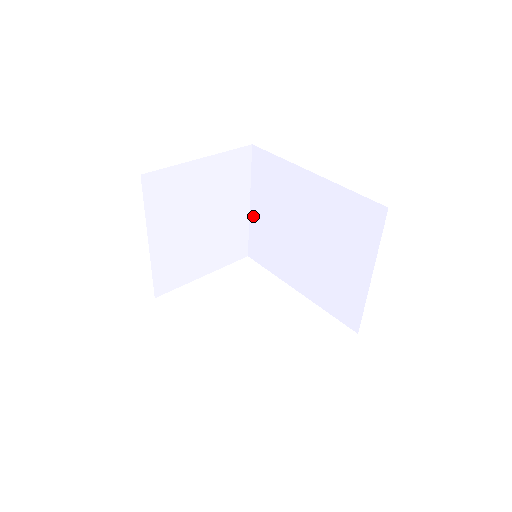
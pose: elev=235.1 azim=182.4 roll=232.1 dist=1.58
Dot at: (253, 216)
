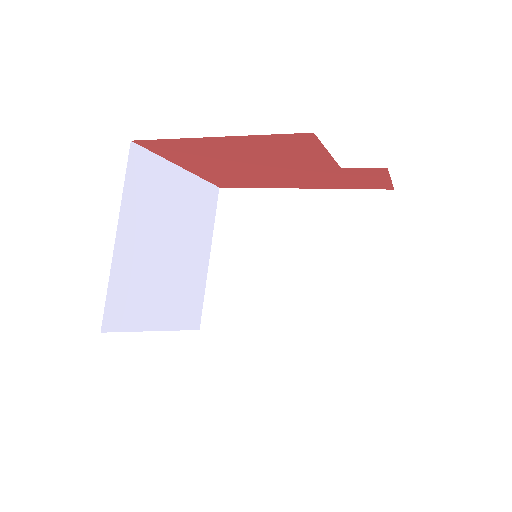
Dot at: (213, 270)
